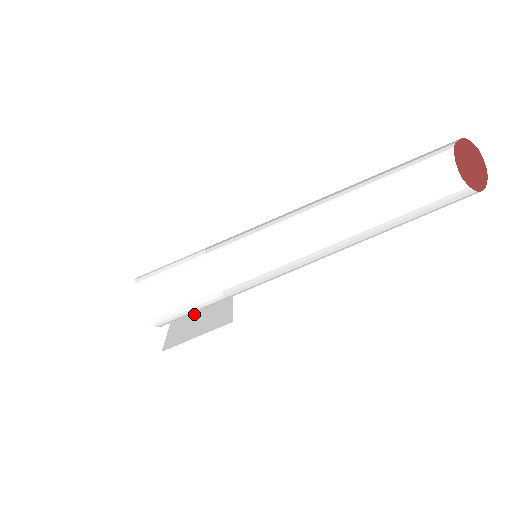
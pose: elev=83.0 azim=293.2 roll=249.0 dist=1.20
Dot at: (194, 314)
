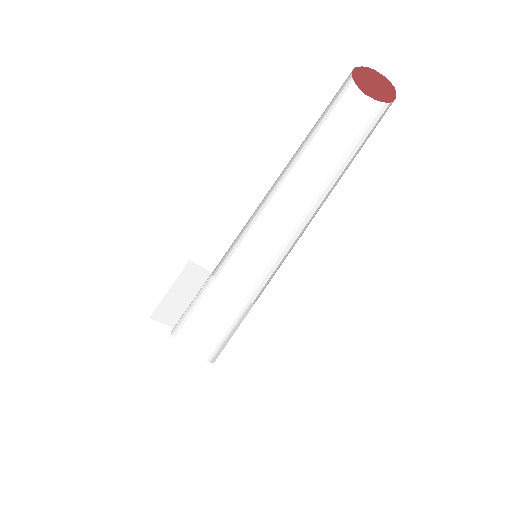
Dot at: occluded
